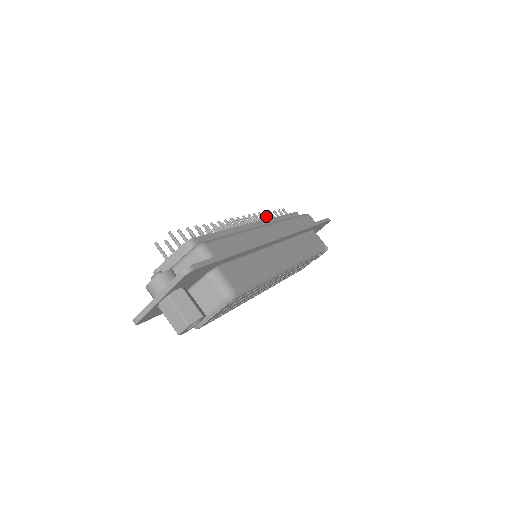
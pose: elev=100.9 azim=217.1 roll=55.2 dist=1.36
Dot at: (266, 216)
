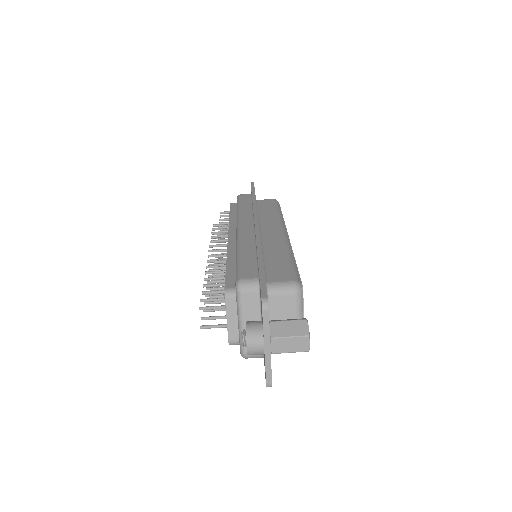
Dot at: (222, 228)
